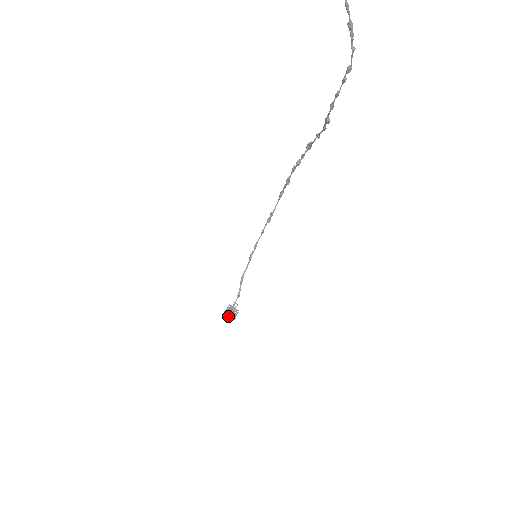
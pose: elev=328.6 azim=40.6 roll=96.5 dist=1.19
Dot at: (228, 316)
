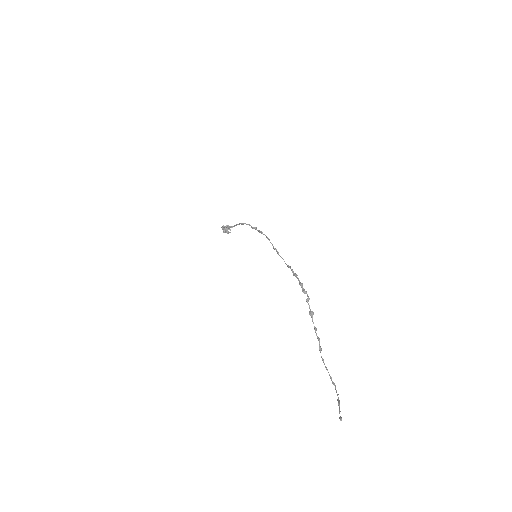
Dot at: (223, 230)
